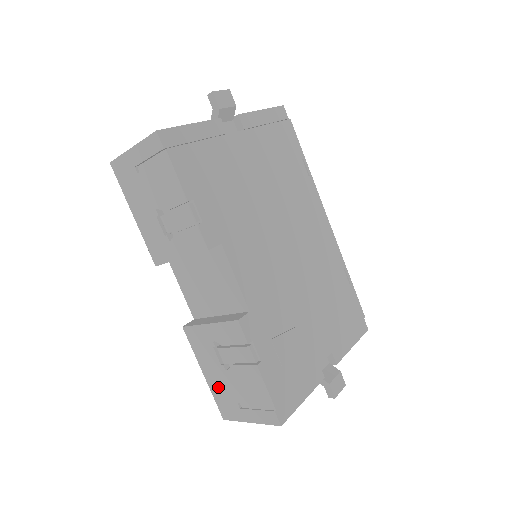
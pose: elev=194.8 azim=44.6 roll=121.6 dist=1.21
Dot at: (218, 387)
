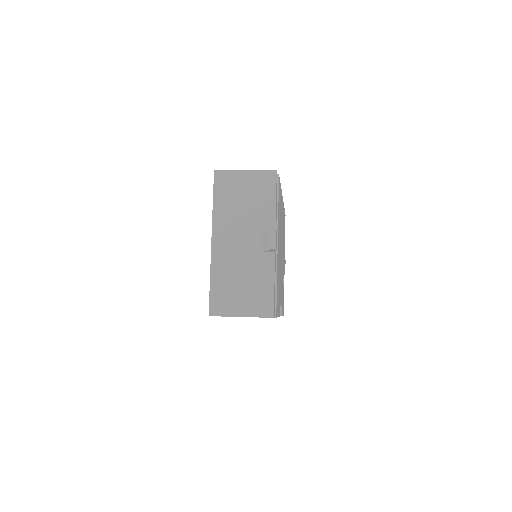
Dot at: occluded
